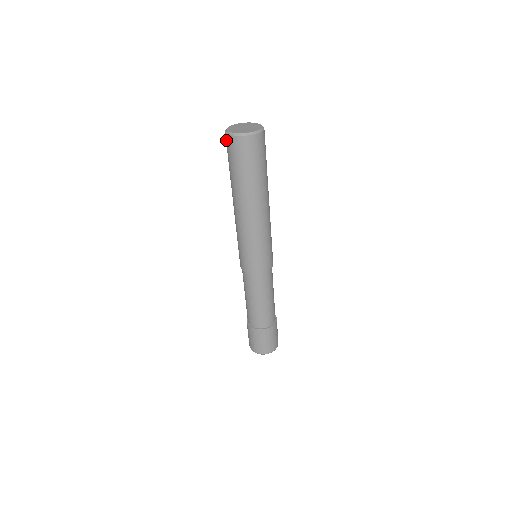
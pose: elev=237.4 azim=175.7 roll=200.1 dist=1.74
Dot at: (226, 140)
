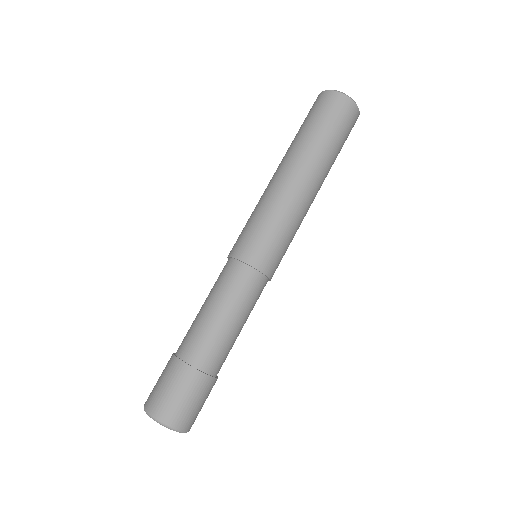
Dot at: occluded
